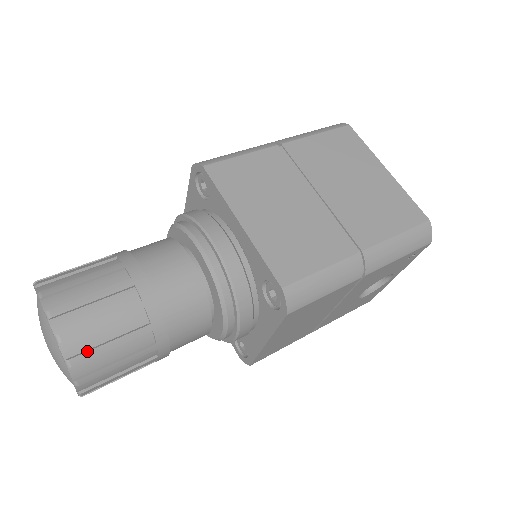
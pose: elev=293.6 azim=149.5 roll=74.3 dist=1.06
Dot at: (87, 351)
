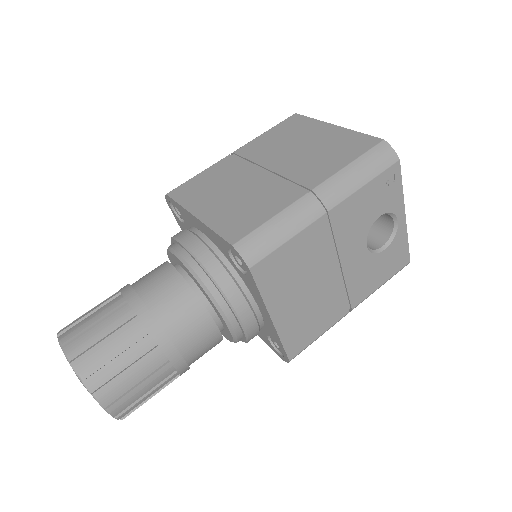
Dot at: (94, 363)
